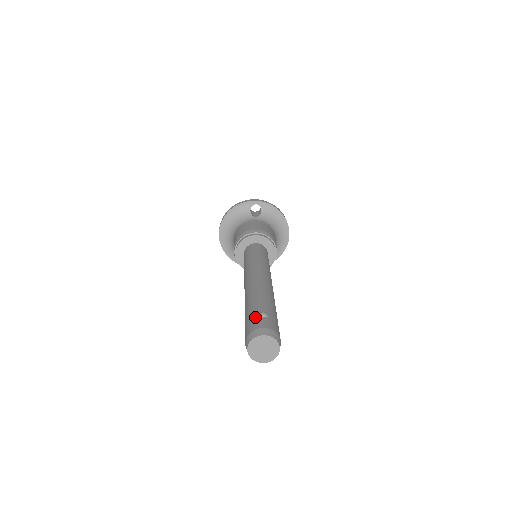
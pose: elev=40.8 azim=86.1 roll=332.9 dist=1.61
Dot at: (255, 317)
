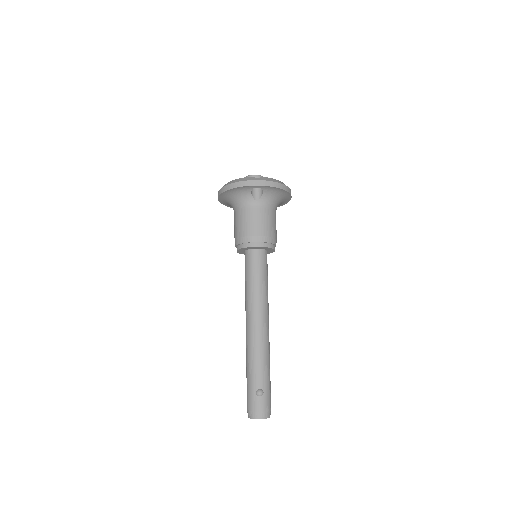
Dot at: (254, 395)
